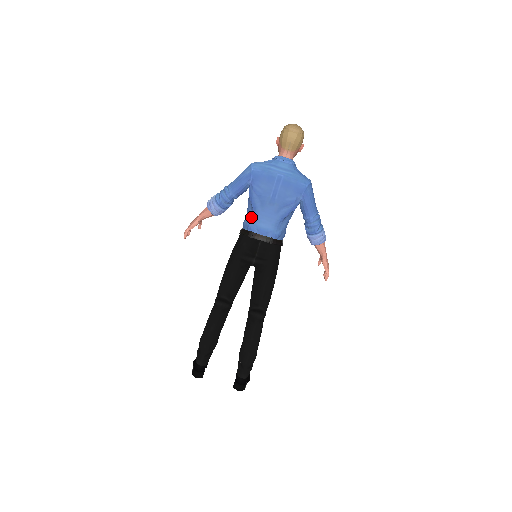
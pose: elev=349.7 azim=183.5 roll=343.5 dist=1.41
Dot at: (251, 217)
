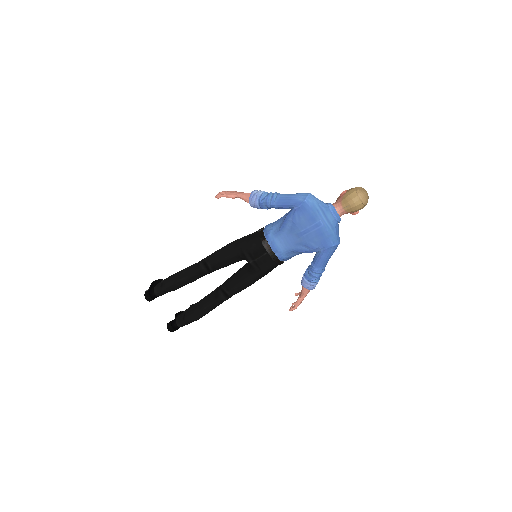
Dot at: (275, 230)
